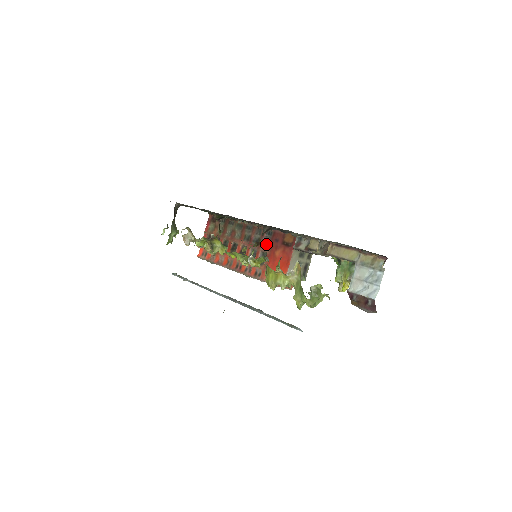
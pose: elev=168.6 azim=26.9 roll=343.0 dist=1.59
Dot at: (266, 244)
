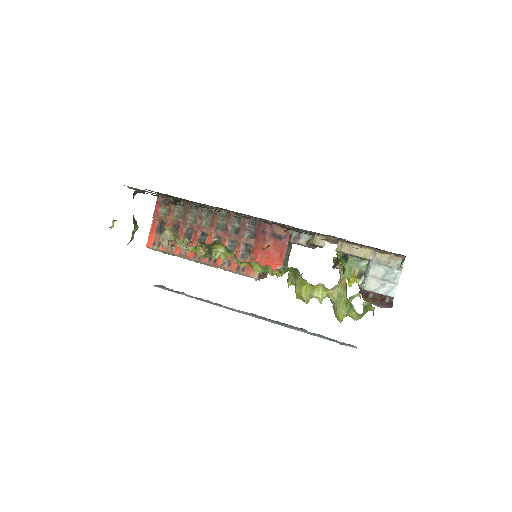
Dot at: (249, 235)
